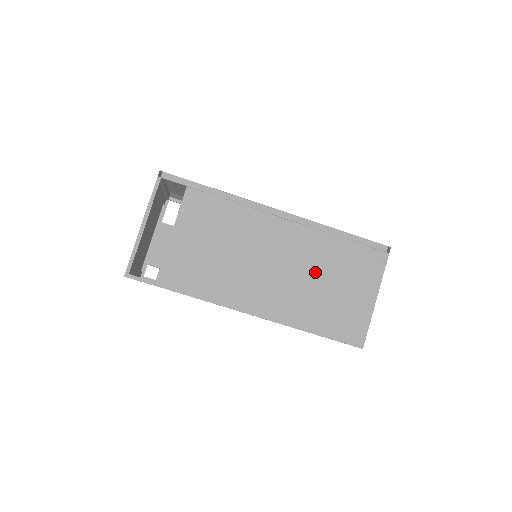
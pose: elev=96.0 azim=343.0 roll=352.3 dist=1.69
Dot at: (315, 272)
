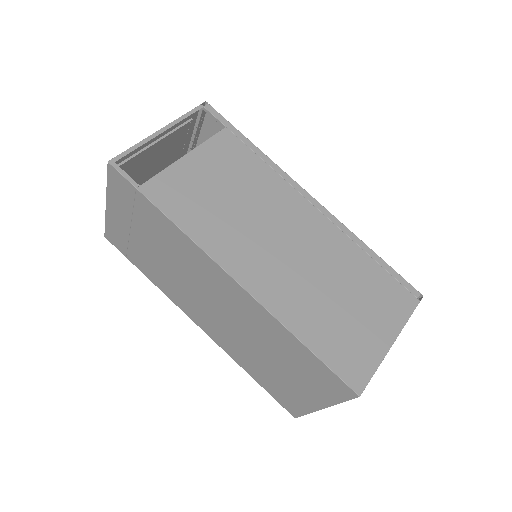
Dot at: (329, 275)
